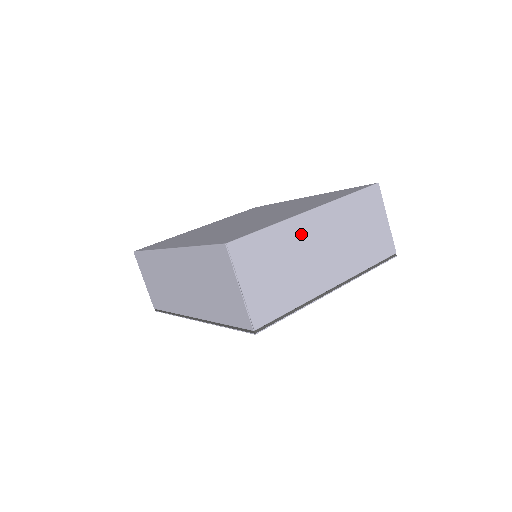
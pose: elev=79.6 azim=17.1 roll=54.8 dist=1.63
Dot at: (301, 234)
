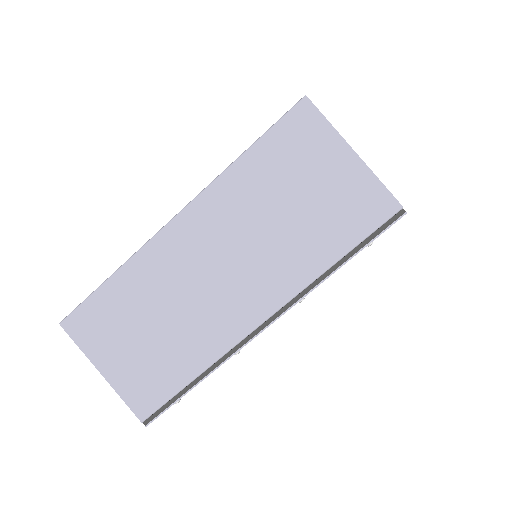
Dot at: (168, 264)
